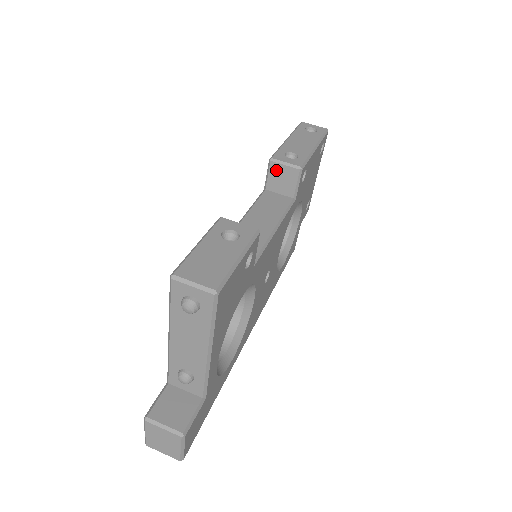
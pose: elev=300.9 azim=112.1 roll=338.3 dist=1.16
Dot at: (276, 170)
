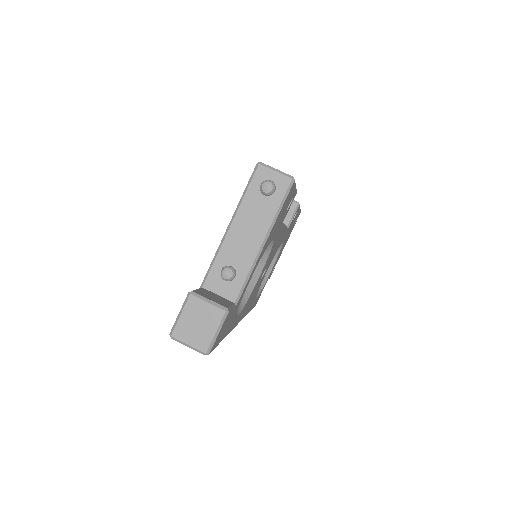
Dot at: occluded
